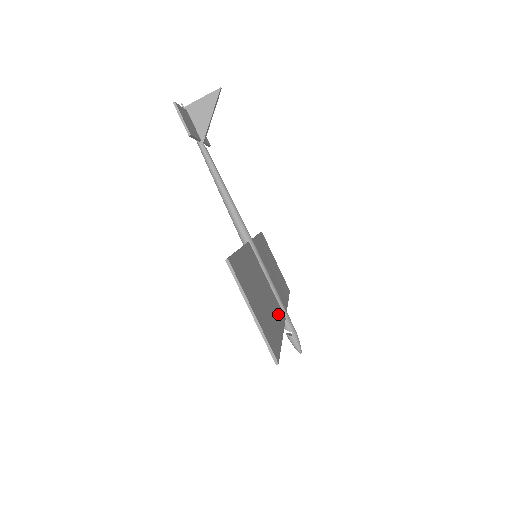
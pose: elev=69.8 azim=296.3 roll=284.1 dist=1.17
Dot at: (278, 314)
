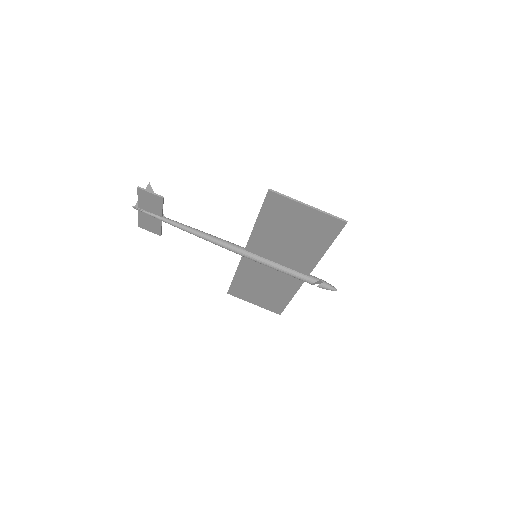
Dot at: (306, 260)
